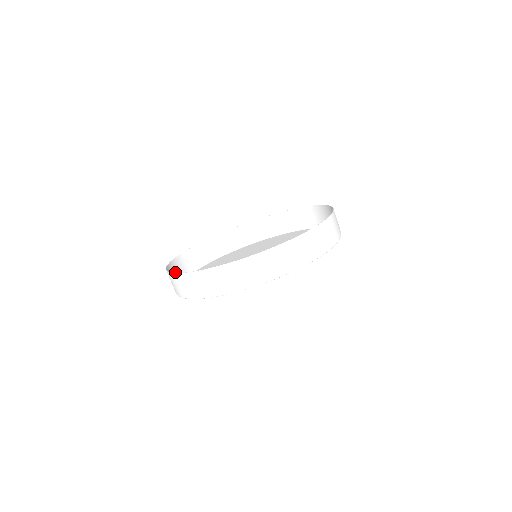
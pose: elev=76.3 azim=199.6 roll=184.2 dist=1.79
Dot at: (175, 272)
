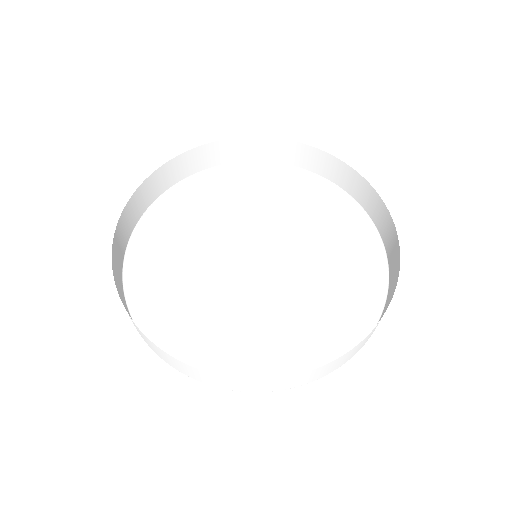
Dot at: (169, 174)
